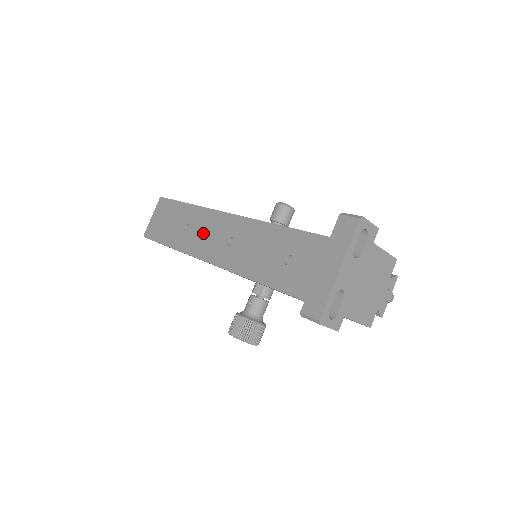
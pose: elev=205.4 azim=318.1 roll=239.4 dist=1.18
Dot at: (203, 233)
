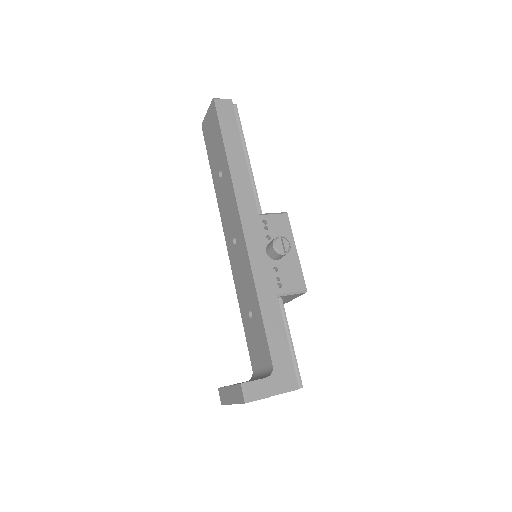
Dot at: (226, 202)
